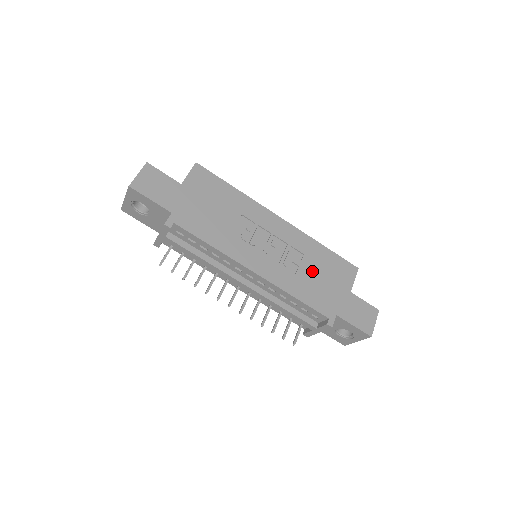
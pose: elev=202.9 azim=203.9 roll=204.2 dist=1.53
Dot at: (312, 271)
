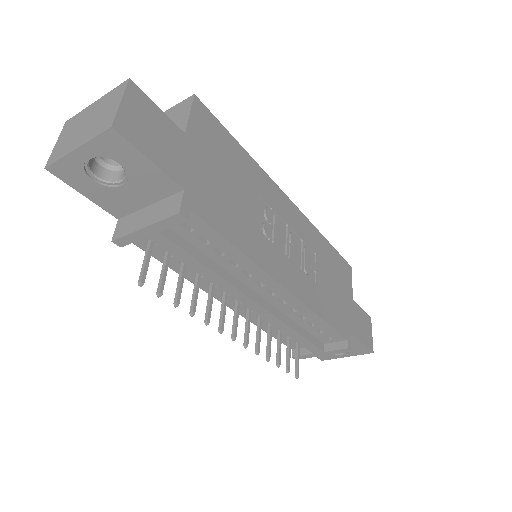
Dot at: (326, 277)
